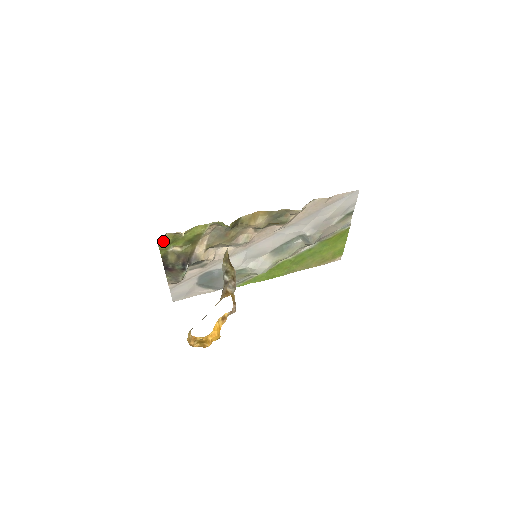
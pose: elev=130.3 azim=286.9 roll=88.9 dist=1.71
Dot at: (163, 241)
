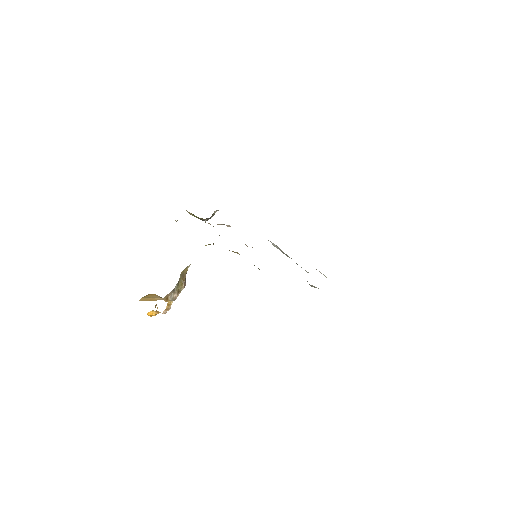
Dot at: occluded
